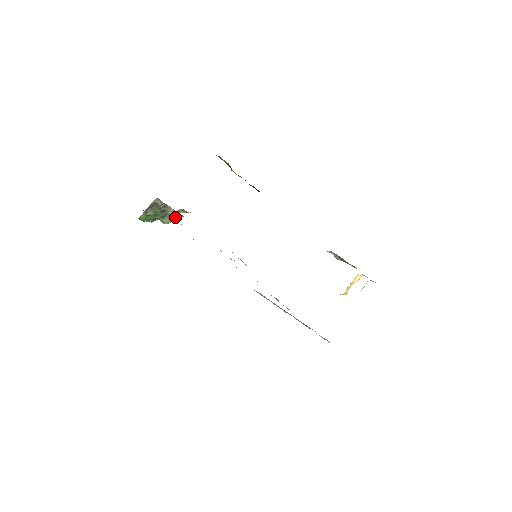
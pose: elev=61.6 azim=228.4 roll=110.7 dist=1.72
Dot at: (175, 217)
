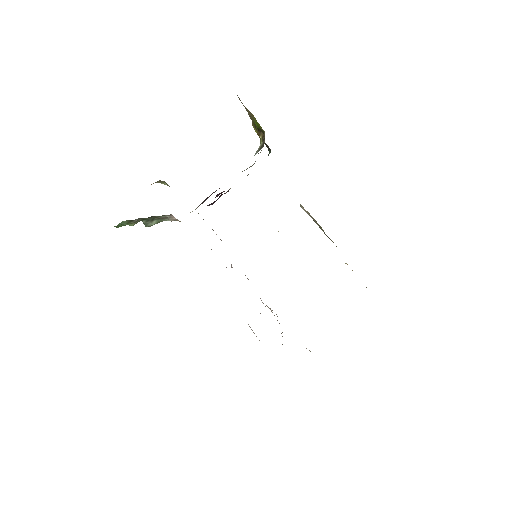
Dot at: occluded
